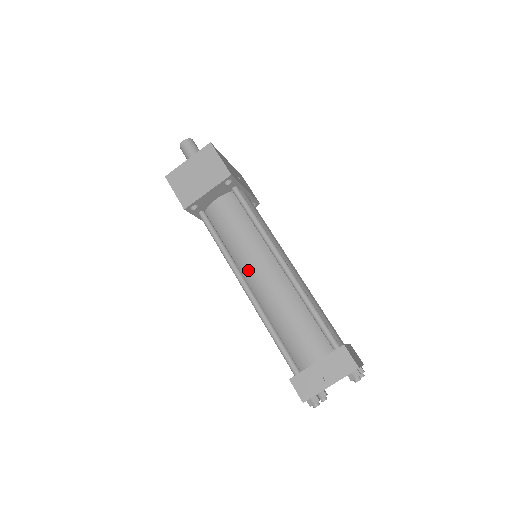
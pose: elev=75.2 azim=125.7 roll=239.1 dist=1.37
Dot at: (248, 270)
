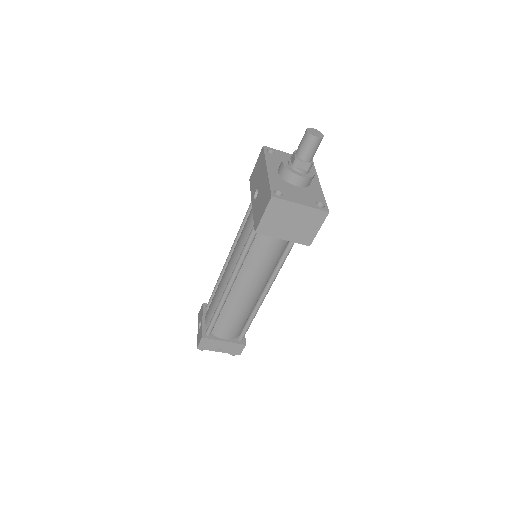
Dot at: (244, 278)
